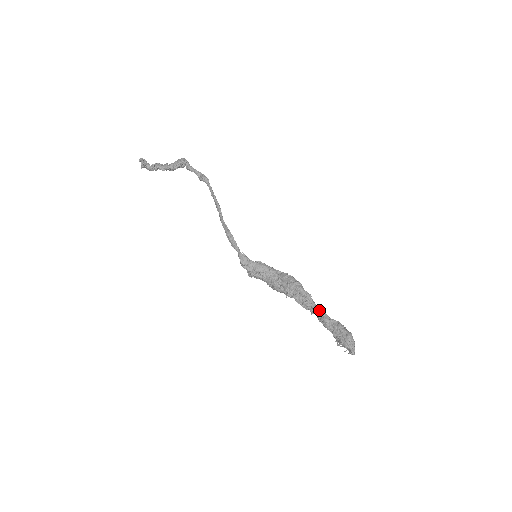
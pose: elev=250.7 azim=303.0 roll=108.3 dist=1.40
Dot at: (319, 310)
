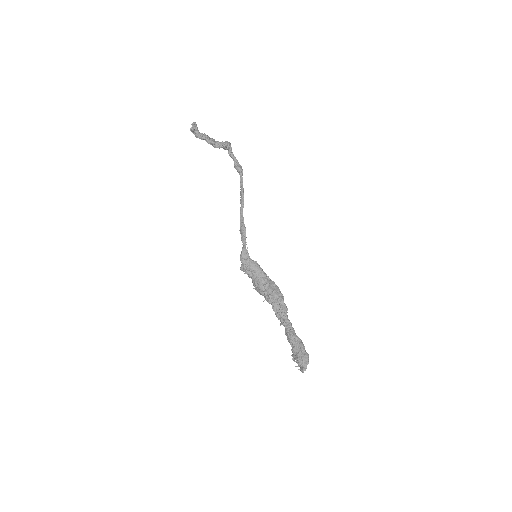
Dot at: (290, 324)
